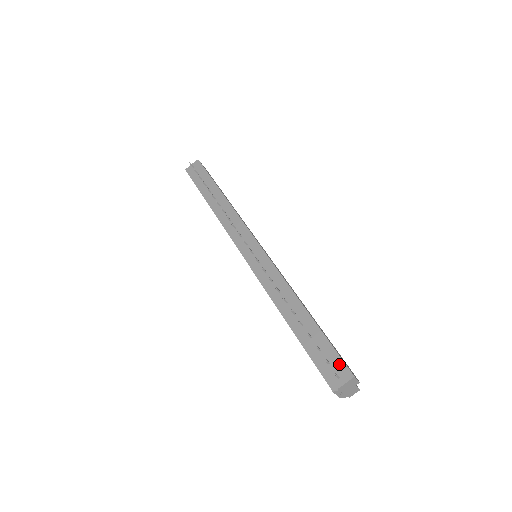
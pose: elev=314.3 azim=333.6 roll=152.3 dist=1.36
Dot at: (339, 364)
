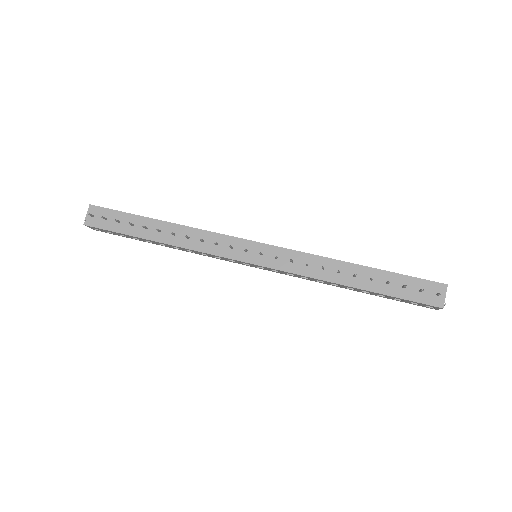
Dot at: (428, 285)
